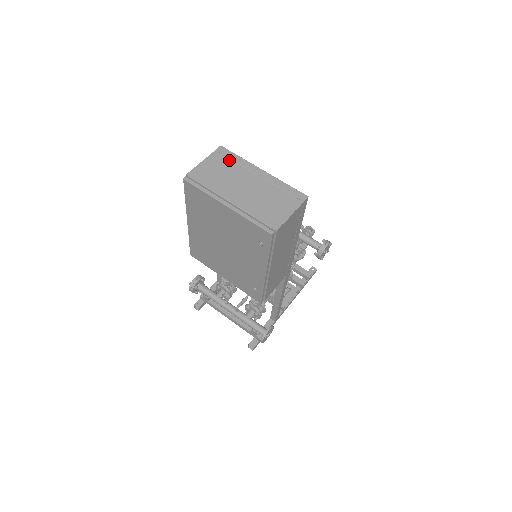
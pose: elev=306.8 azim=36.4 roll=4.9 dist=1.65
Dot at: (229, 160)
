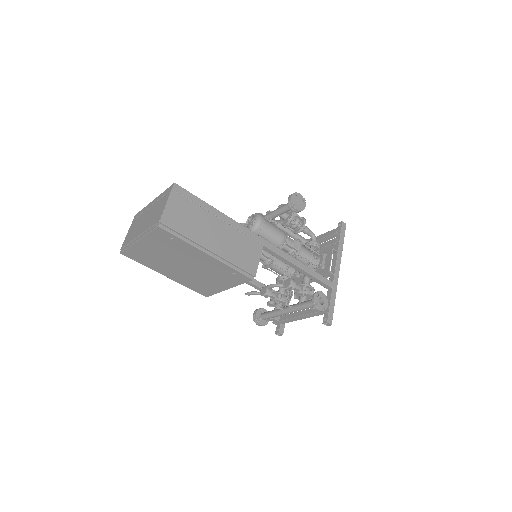
Dot at: (138, 217)
